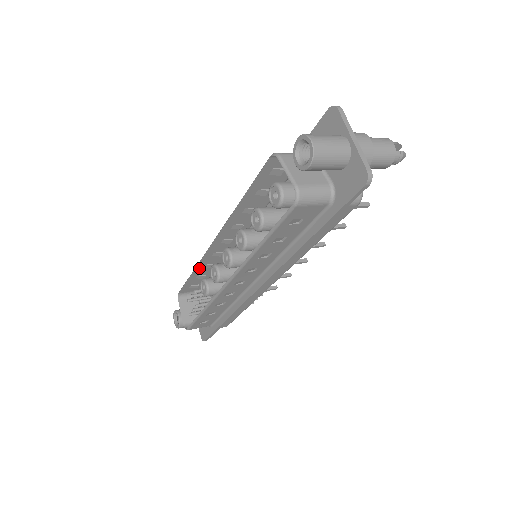
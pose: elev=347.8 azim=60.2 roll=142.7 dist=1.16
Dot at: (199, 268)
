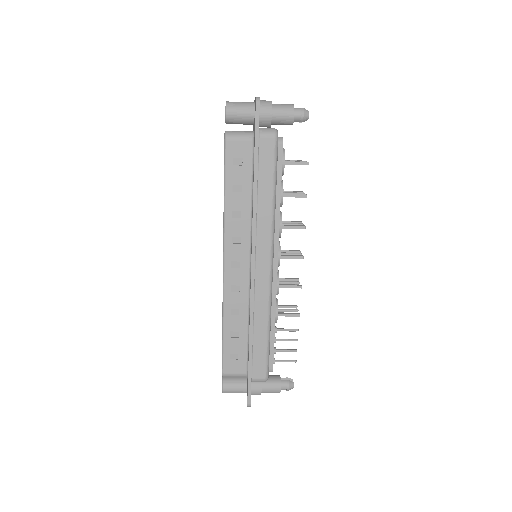
Dot at: occluded
